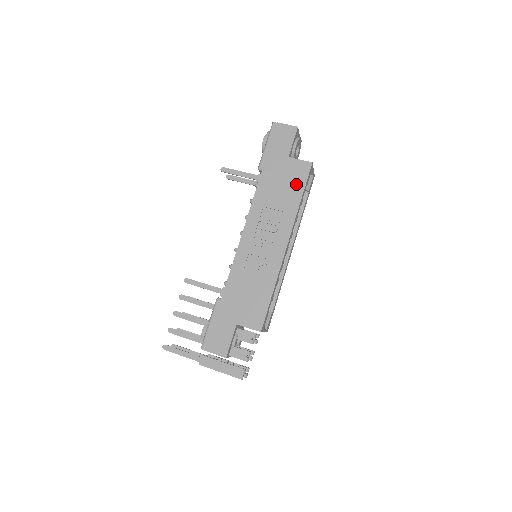
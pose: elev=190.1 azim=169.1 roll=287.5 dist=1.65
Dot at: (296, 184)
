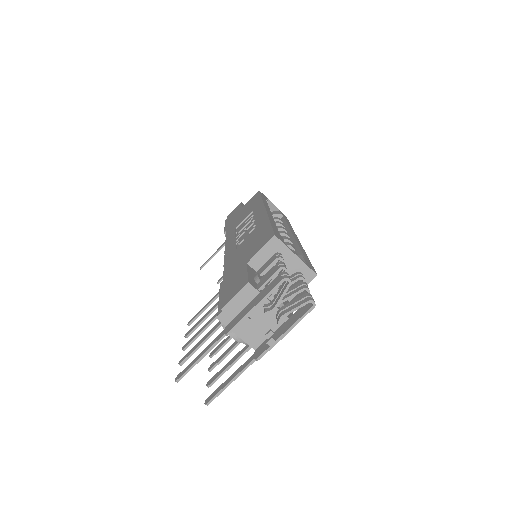
Dot at: (253, 202)
